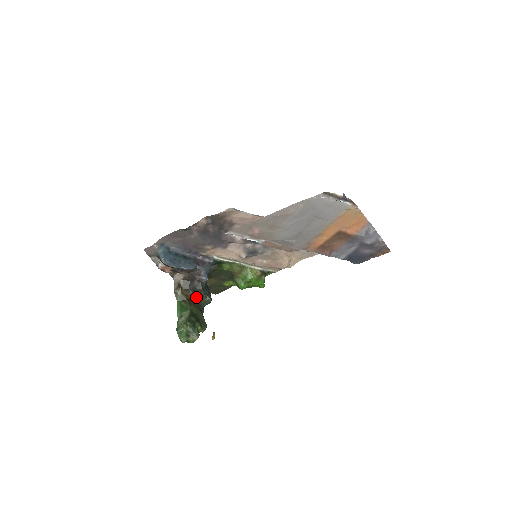
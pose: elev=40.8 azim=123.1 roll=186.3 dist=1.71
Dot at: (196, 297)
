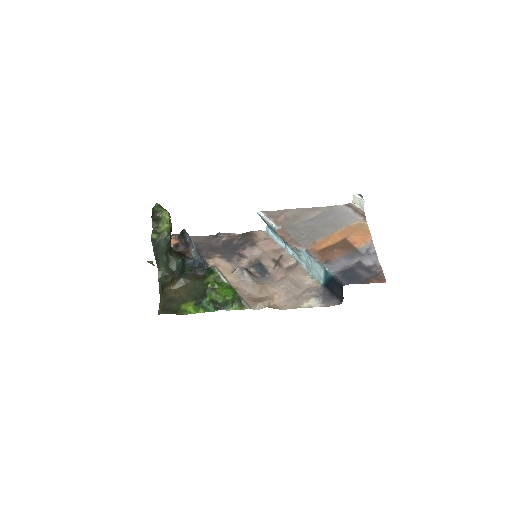
Dot at: (175, 251)
